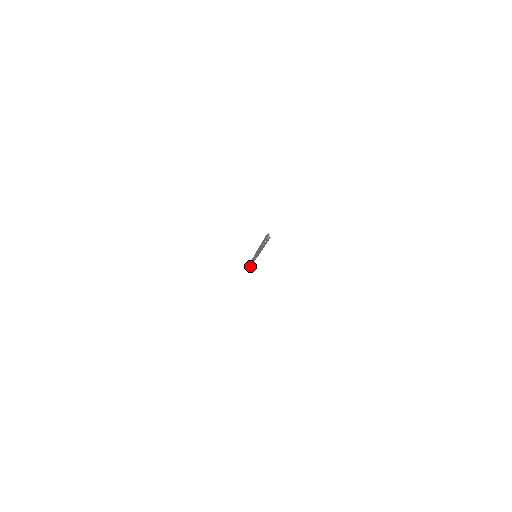
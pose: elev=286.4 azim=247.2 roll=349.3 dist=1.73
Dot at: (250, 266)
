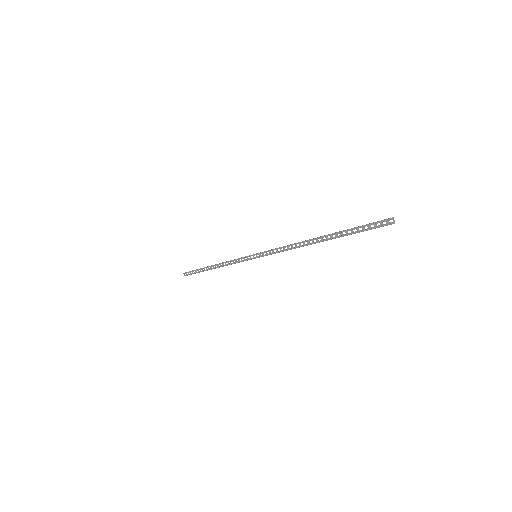
Dot at: (197, 272)
